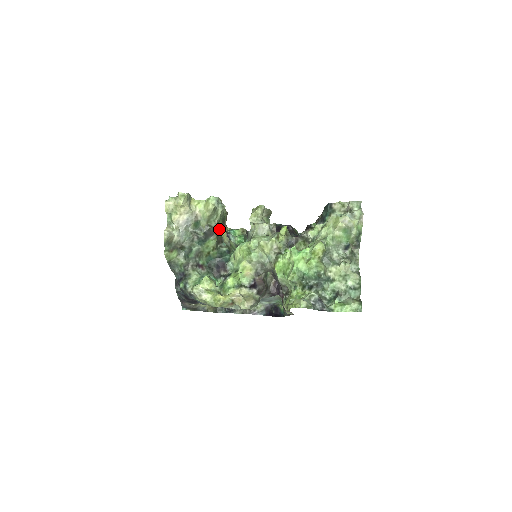
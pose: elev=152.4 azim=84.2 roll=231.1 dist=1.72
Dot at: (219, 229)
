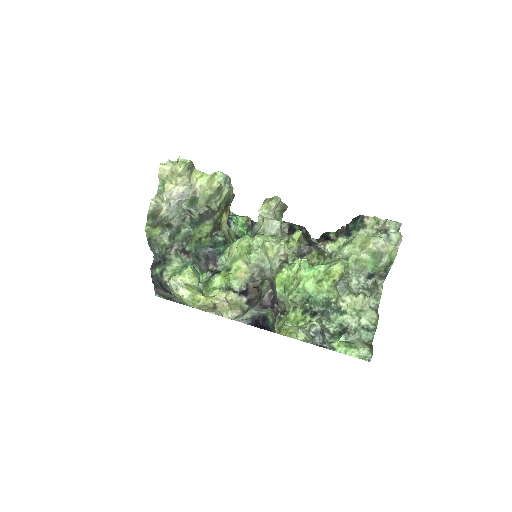
Dot at: (219, 213)
